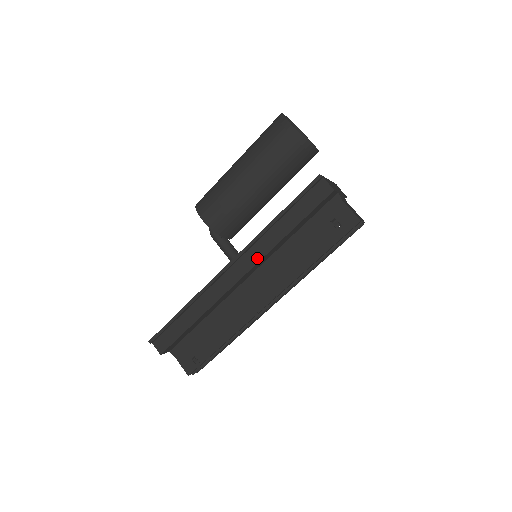
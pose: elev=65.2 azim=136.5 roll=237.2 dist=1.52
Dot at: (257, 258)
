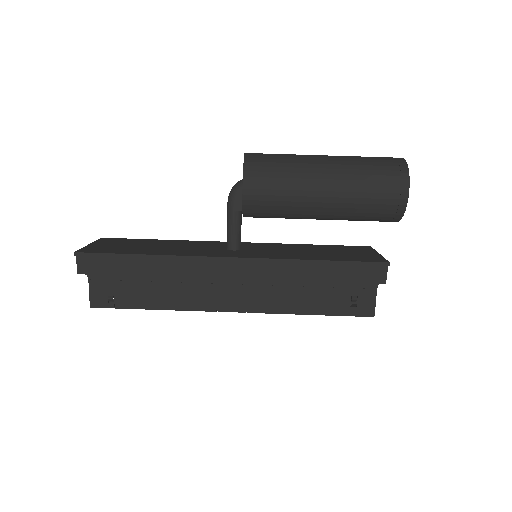
Dot at: (266, 276)
